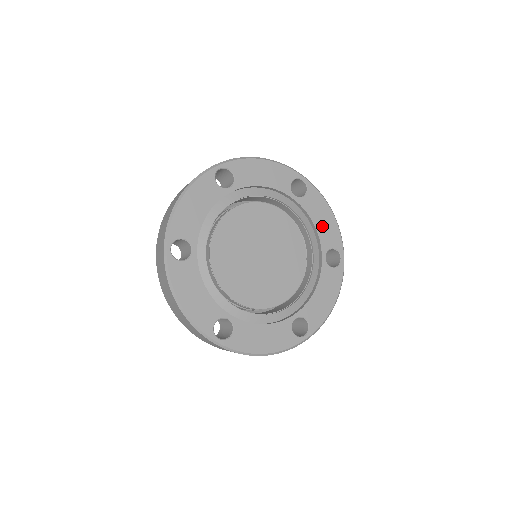
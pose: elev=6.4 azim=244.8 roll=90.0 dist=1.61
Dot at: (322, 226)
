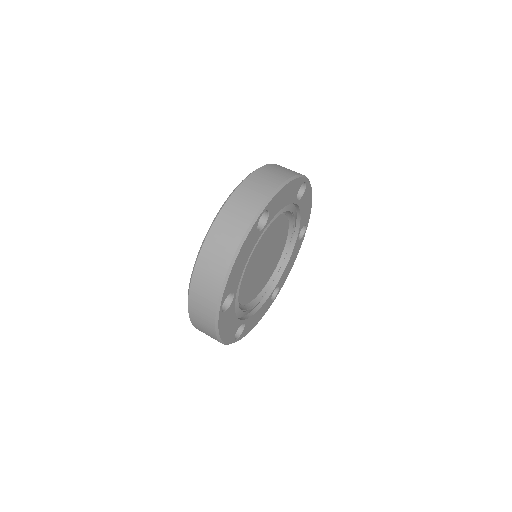
Dot at: (304, 213)
